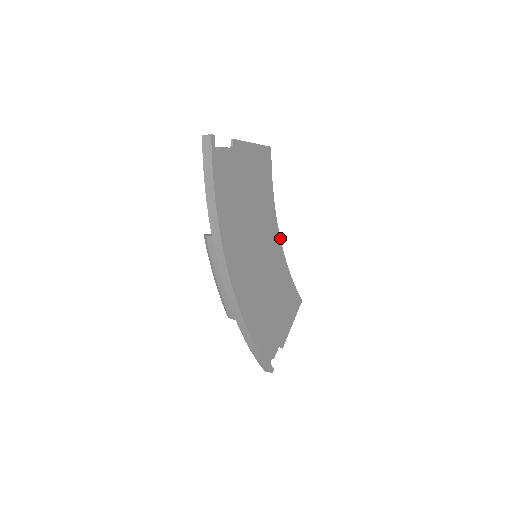
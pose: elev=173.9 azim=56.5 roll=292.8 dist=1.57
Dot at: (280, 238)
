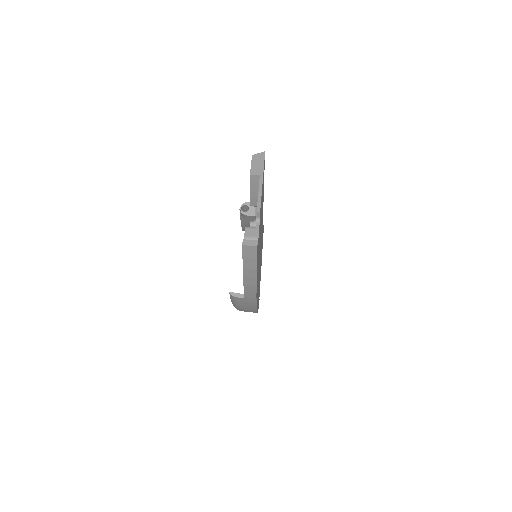
Dot at: occluded
